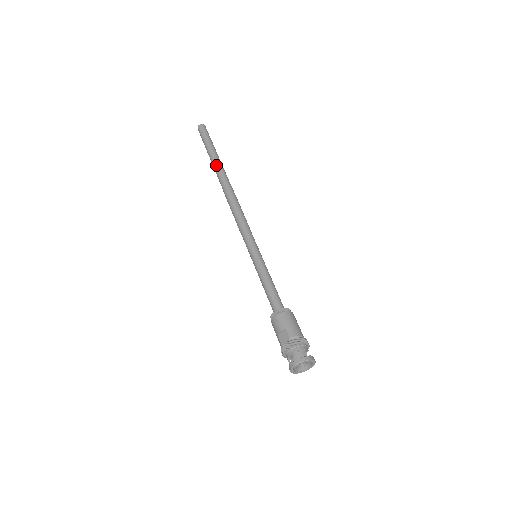
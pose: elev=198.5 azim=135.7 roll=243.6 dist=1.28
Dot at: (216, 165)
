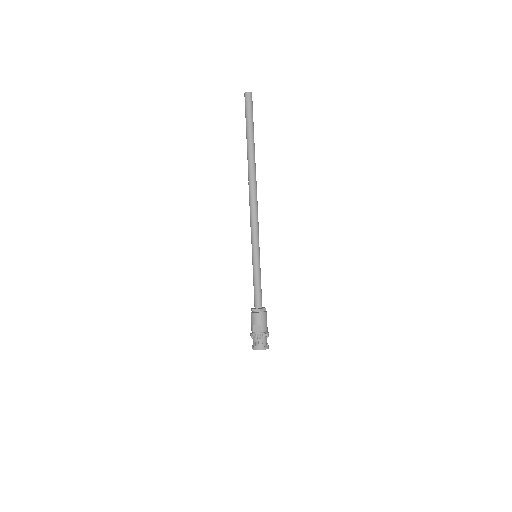
Dot at: (251, 152)
